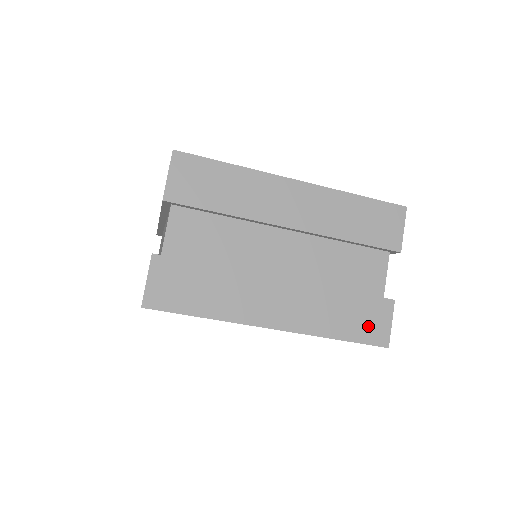
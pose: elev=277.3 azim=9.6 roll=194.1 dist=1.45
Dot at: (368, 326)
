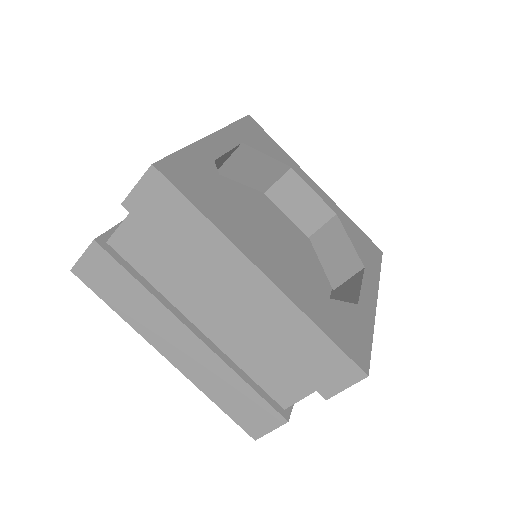
Dot at: (248, 416)
